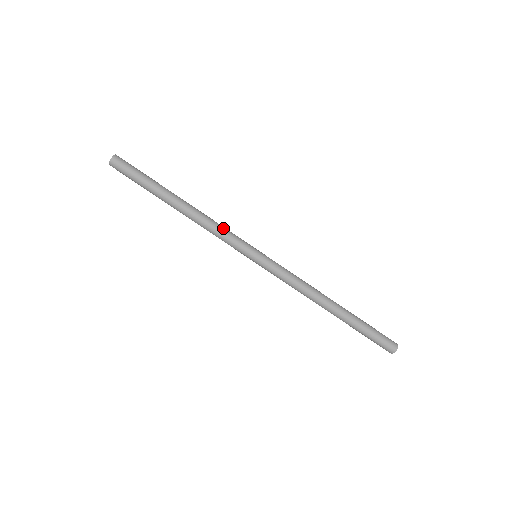
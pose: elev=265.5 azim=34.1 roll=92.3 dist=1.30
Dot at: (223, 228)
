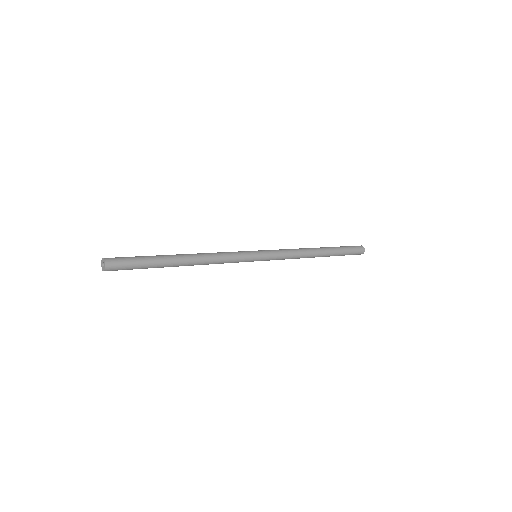
Dot at: (224, 253)
